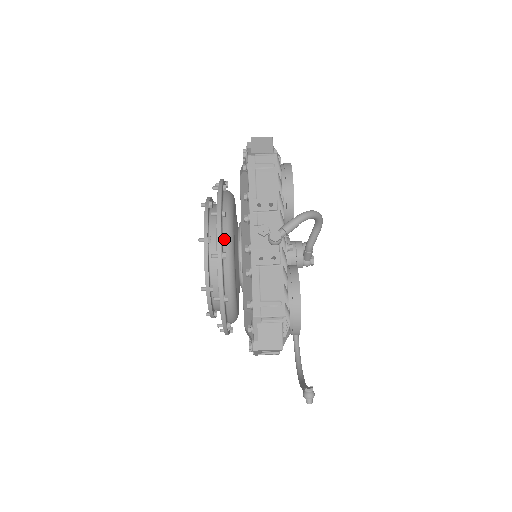
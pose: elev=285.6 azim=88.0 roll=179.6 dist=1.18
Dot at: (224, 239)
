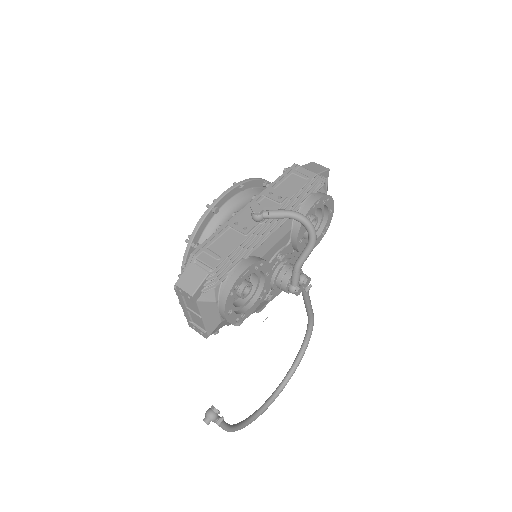
Dot at: (228, 203)
